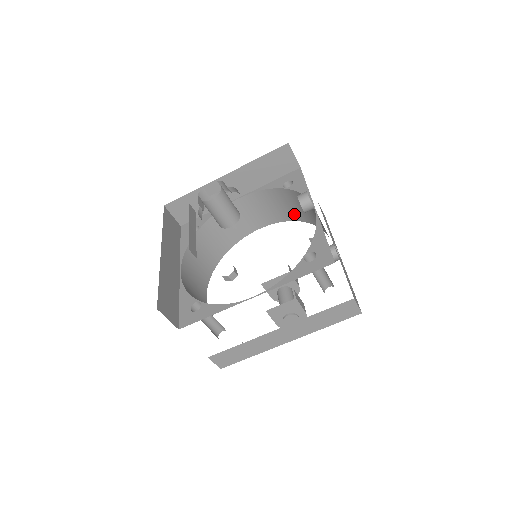
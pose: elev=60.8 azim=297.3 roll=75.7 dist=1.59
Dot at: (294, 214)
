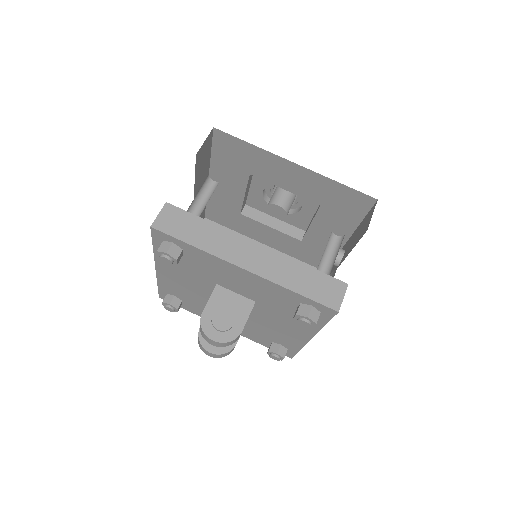
Dot at: occluded
